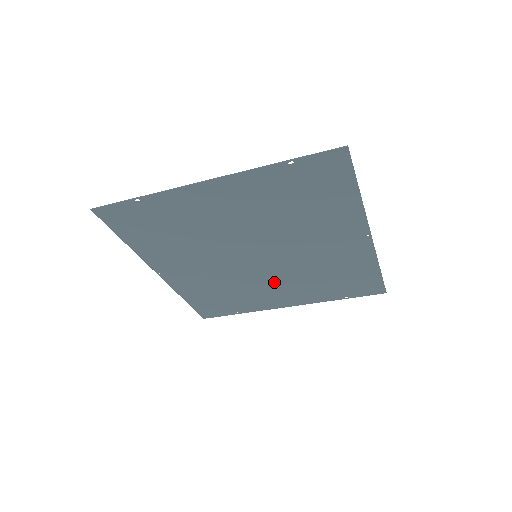
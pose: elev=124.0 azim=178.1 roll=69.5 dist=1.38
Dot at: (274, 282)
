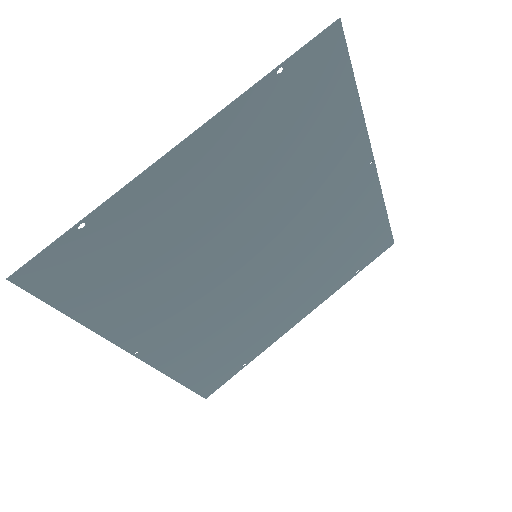
Dot at: (281, 289)
